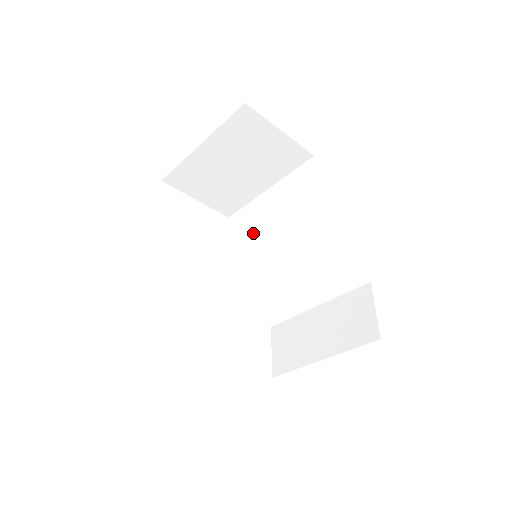
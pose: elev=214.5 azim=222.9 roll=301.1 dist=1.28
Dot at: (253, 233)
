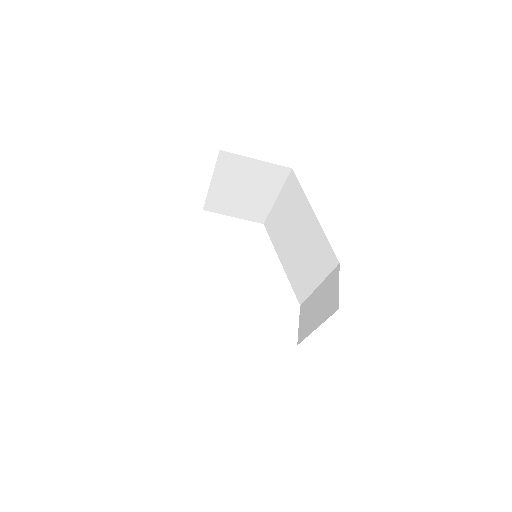
Dot at: (277, 234)
